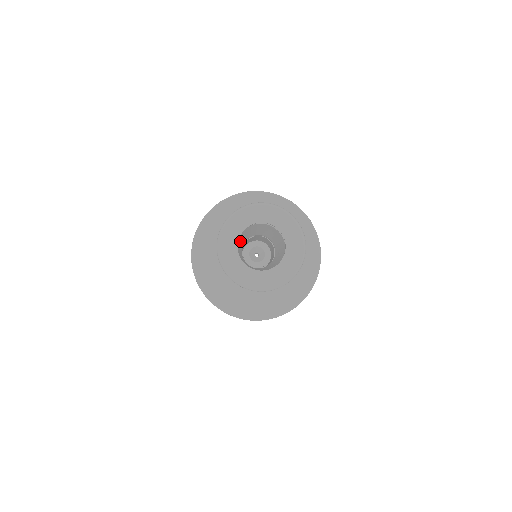
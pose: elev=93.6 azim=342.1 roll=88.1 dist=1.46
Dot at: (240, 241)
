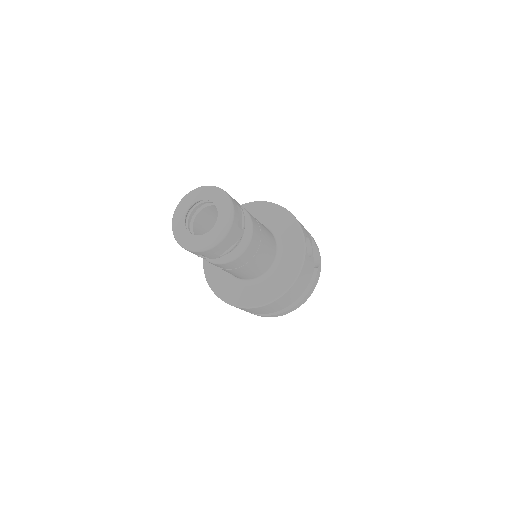
Dot at: (204, 232)
